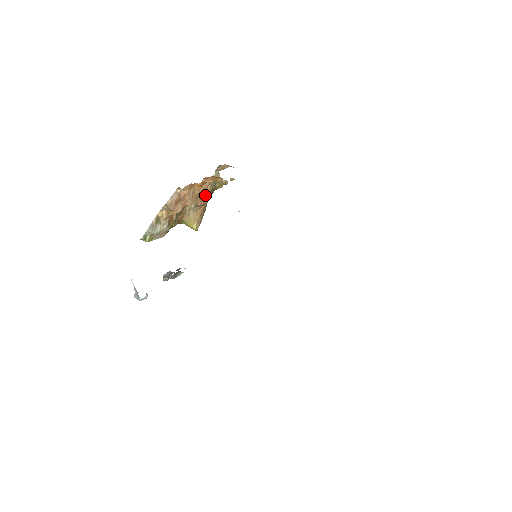
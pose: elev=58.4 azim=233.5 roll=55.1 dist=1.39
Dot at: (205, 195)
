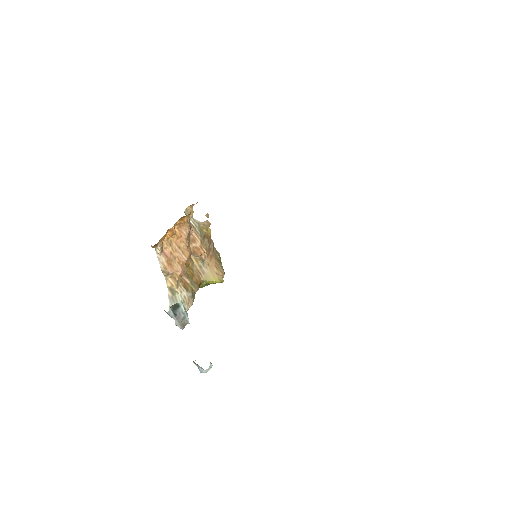
Dot at: (198, 245)
